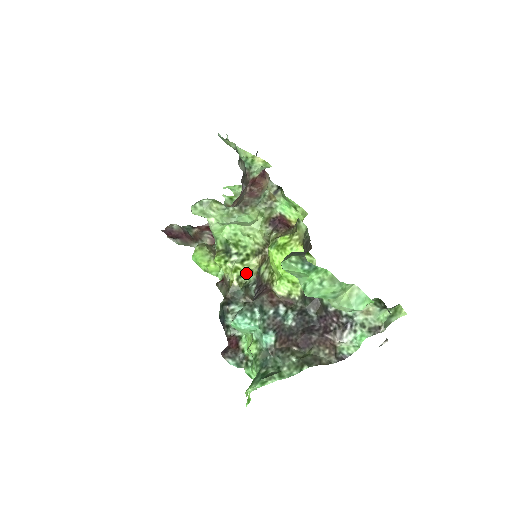
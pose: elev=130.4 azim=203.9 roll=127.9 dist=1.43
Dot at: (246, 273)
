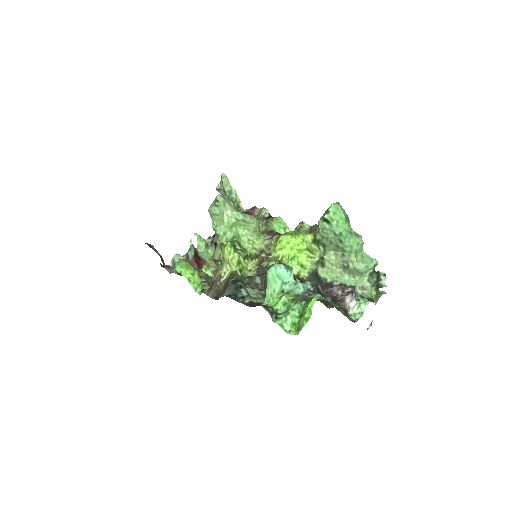
Dot at: (245, 271)
